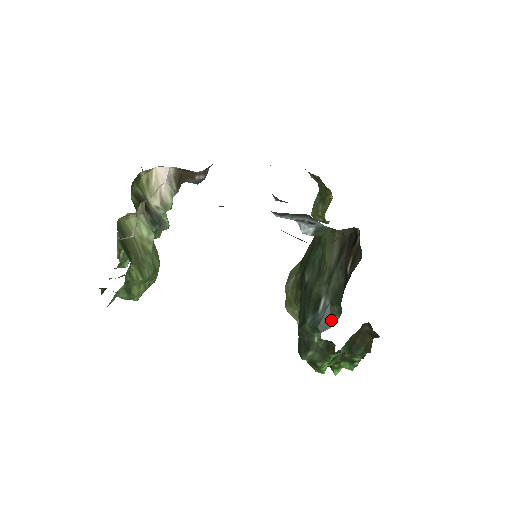
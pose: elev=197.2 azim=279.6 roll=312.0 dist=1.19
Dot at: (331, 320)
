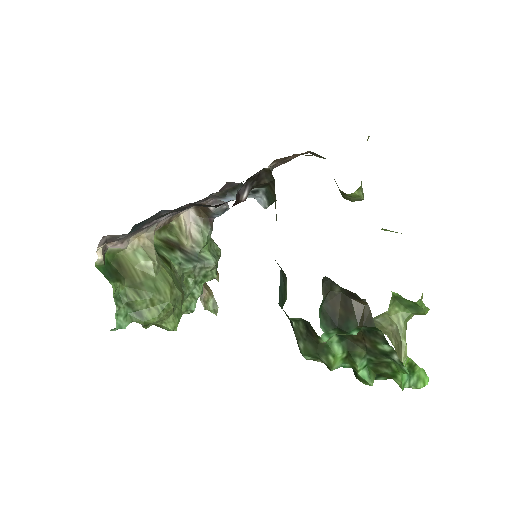
Dot at: (285, 288)
